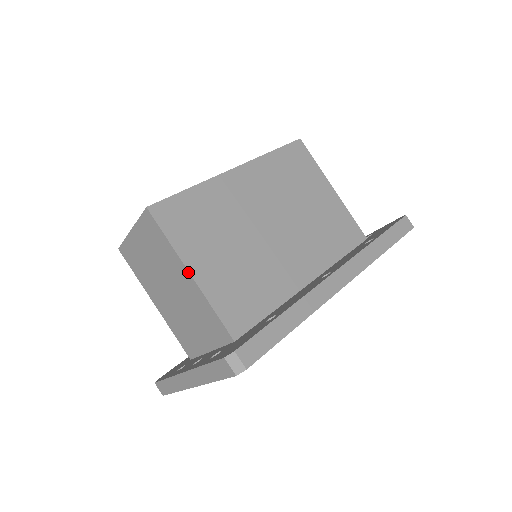
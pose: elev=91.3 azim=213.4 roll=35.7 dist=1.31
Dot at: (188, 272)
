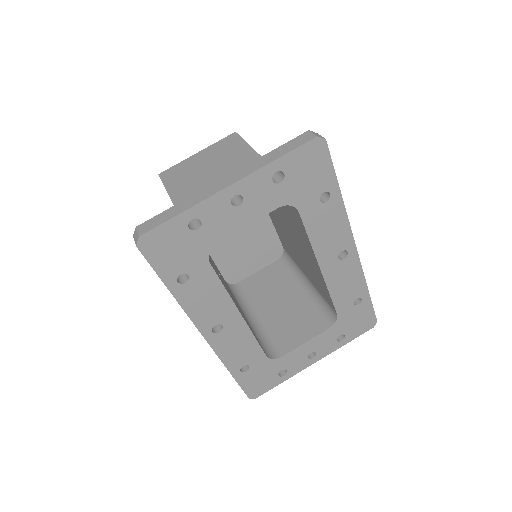
Dot at: (256, 152)
